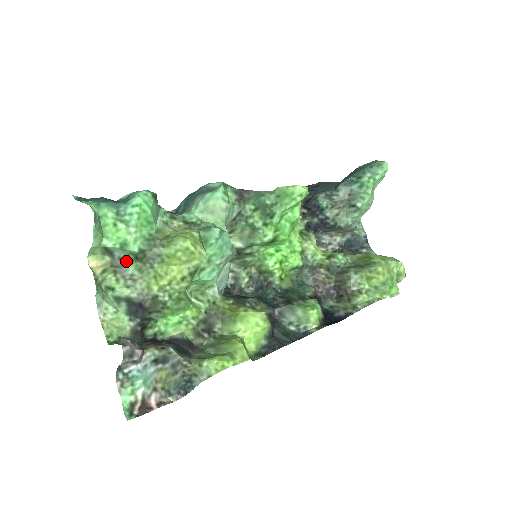
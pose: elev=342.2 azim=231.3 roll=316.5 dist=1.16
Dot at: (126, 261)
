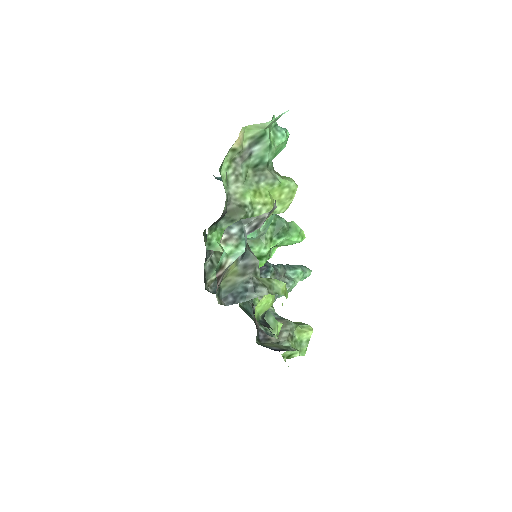
Dot at: (248, 160)
